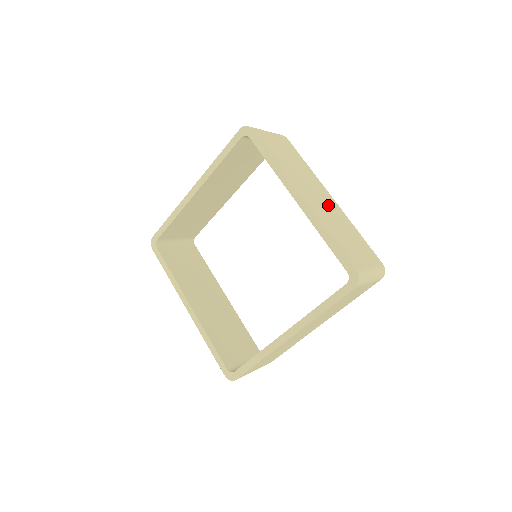
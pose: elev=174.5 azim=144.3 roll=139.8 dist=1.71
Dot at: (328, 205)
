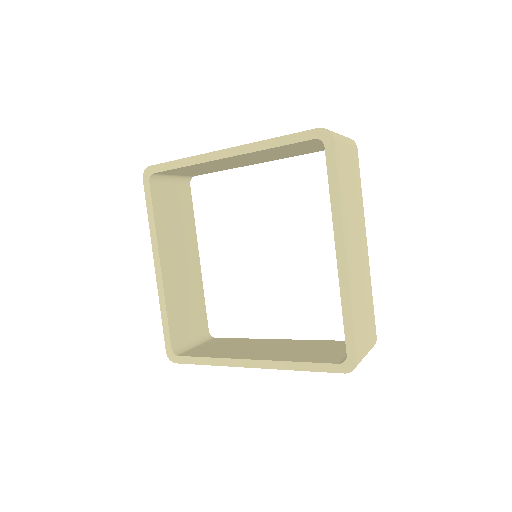
Dot at: (361, 259)
